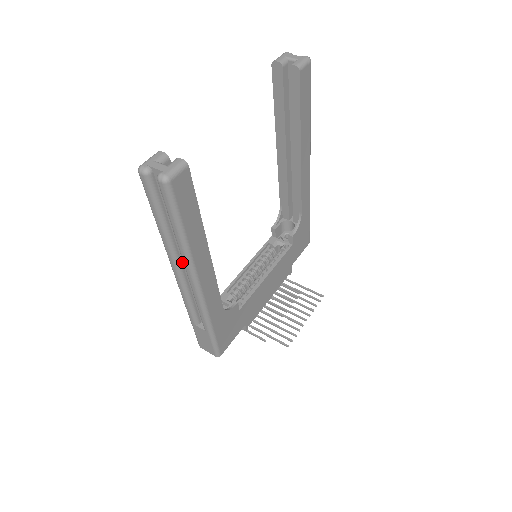
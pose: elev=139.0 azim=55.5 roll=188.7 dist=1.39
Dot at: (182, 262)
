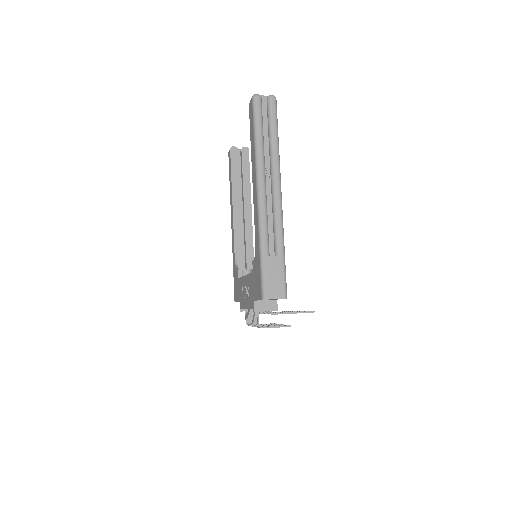
Dot at: (266, 176)
